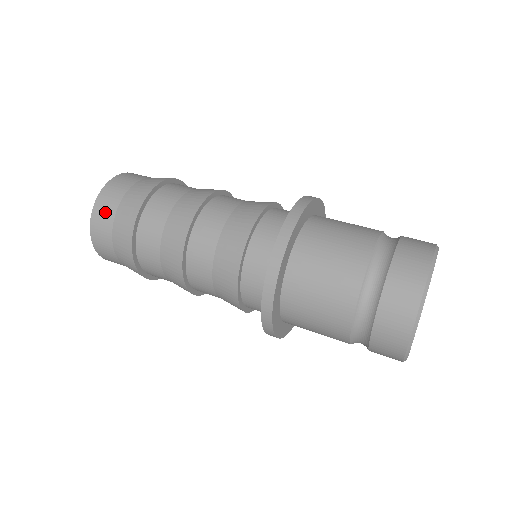
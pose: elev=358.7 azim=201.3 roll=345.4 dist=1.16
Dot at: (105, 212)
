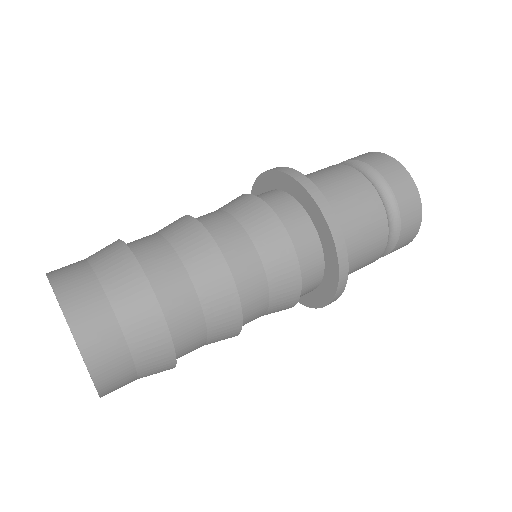
Dot at: (104, 340)
